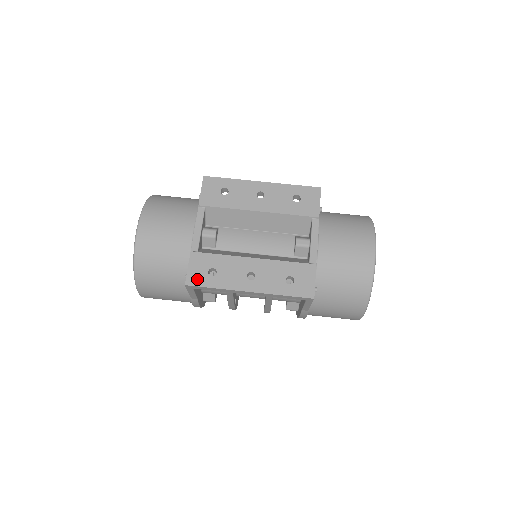
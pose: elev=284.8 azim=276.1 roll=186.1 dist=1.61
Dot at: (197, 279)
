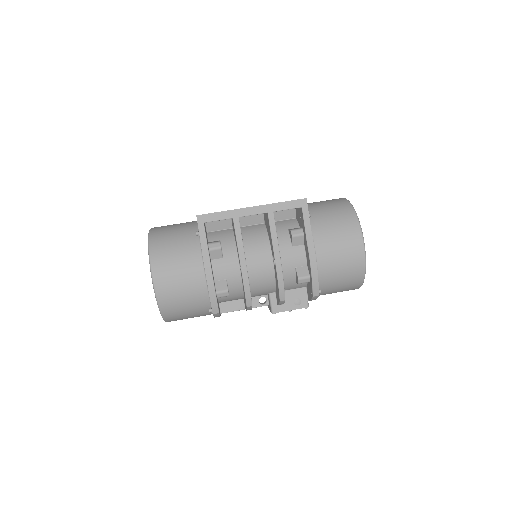
Dot at: occluded
